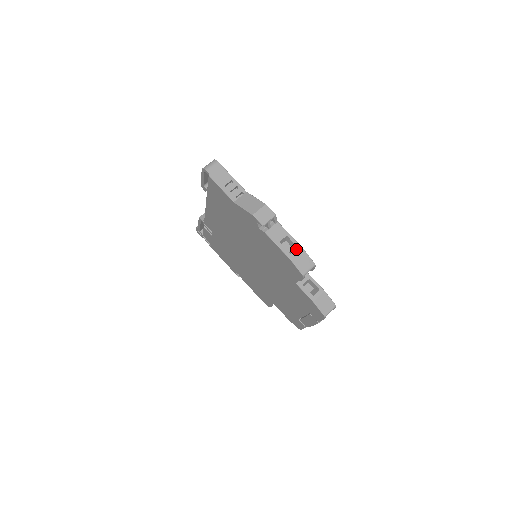
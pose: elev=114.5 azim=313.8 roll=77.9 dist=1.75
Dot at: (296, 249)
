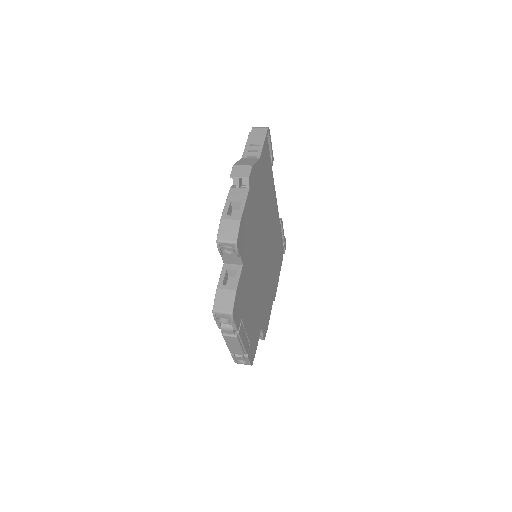
Dot at: (235, 216)
